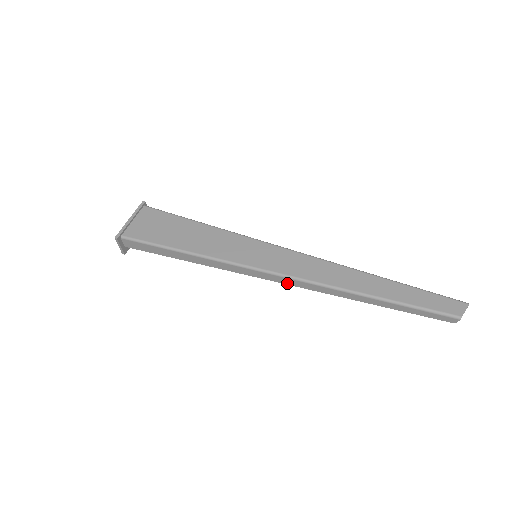
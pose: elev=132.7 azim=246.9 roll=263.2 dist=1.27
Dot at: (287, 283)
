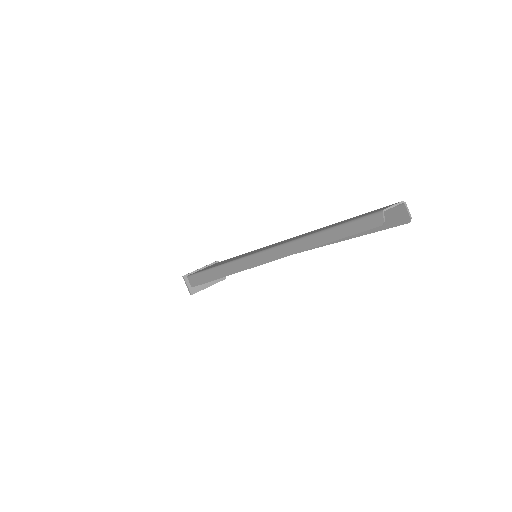
Dot at: (264, 261)
